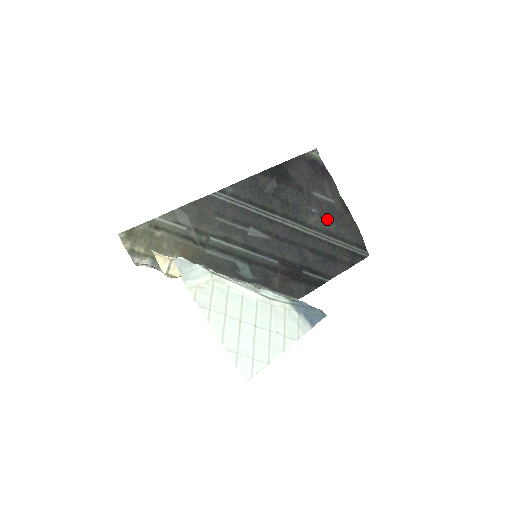
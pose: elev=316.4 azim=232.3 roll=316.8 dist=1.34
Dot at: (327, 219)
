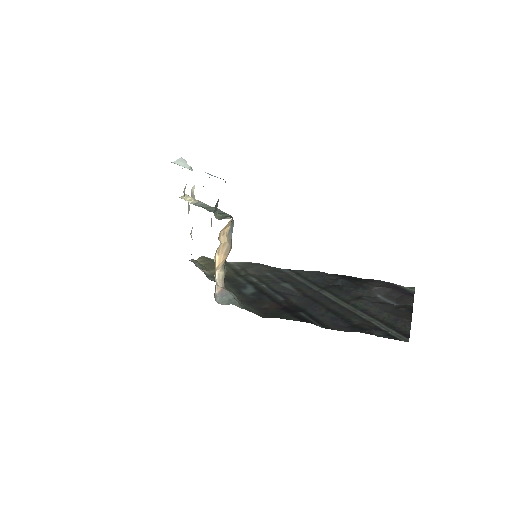
Dot at: (373, 304)
